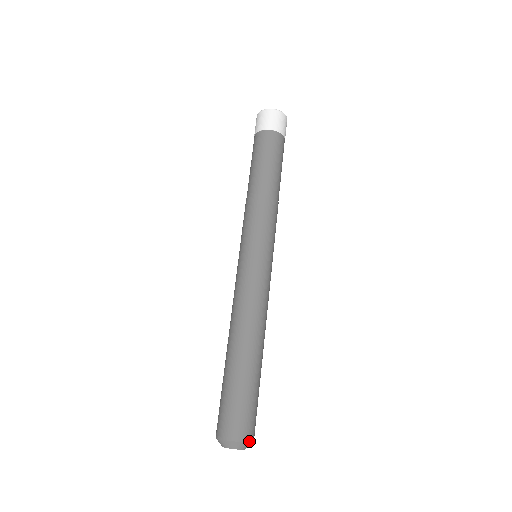
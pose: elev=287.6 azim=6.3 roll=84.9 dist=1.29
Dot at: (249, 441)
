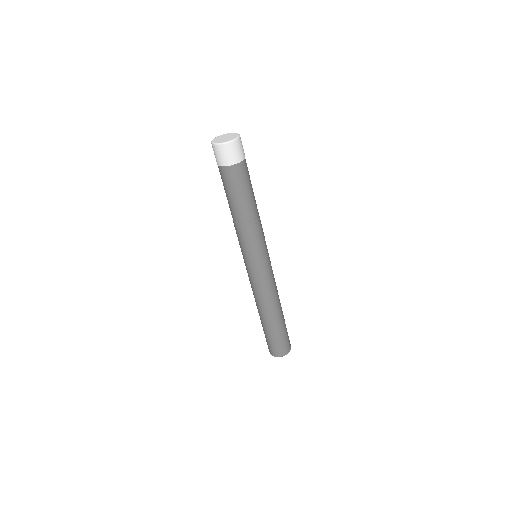
Dot at: occluded
